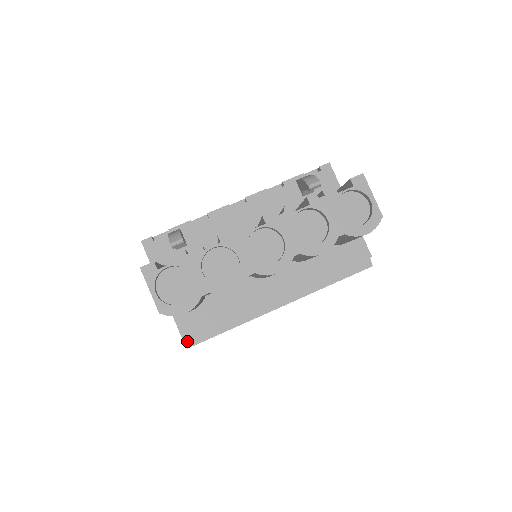
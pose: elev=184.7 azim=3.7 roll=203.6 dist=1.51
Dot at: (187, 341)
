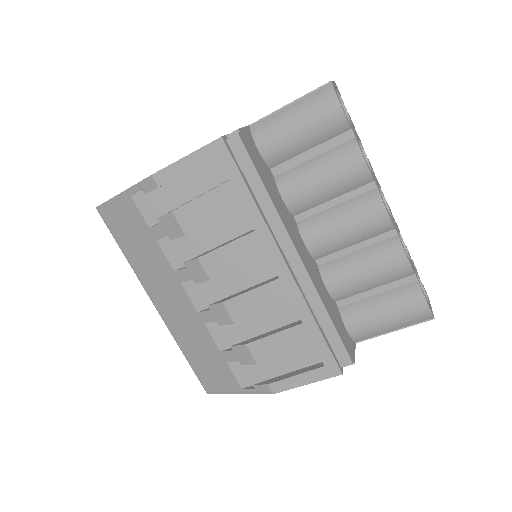
Dot at: (240, 134)
